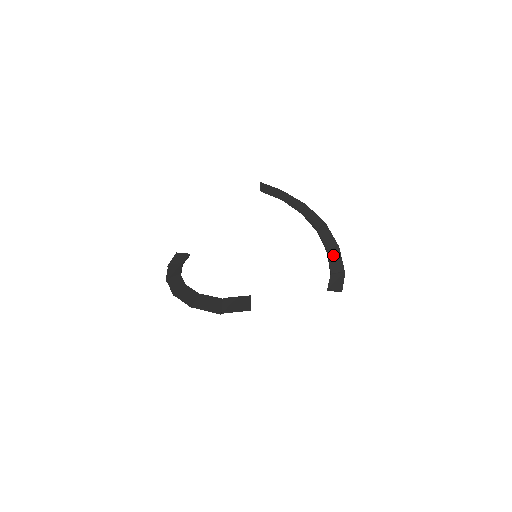
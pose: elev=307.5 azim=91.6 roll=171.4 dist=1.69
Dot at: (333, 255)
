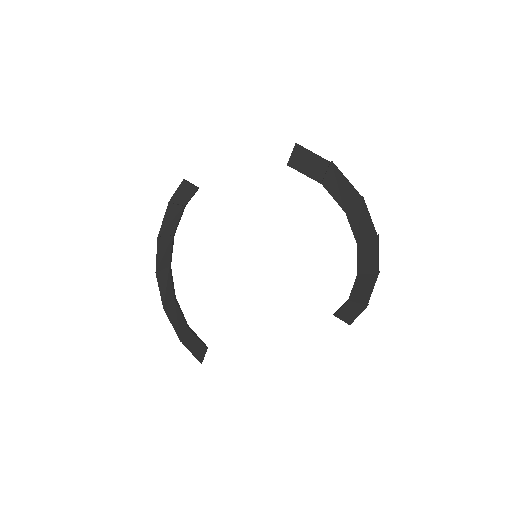
Dot at: (363, 281)
